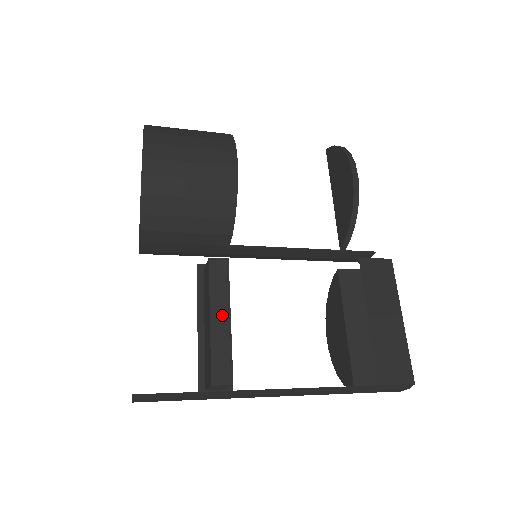
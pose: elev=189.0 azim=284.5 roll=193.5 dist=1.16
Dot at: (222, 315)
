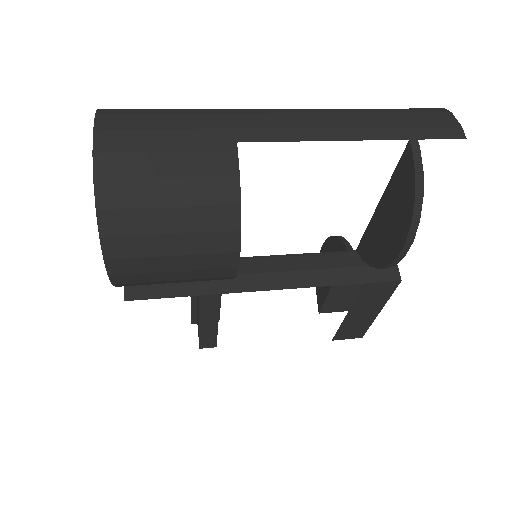
Dot at: (211, 322)
